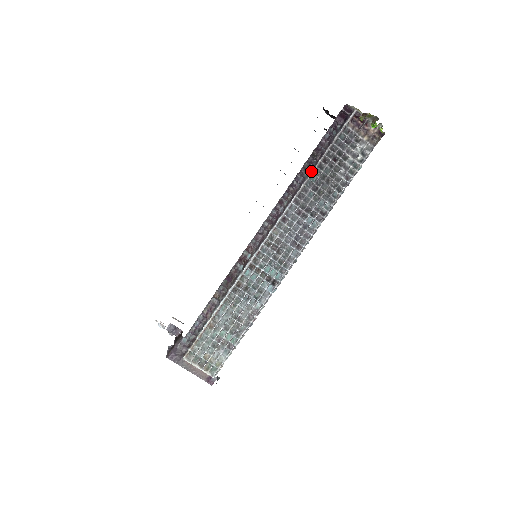
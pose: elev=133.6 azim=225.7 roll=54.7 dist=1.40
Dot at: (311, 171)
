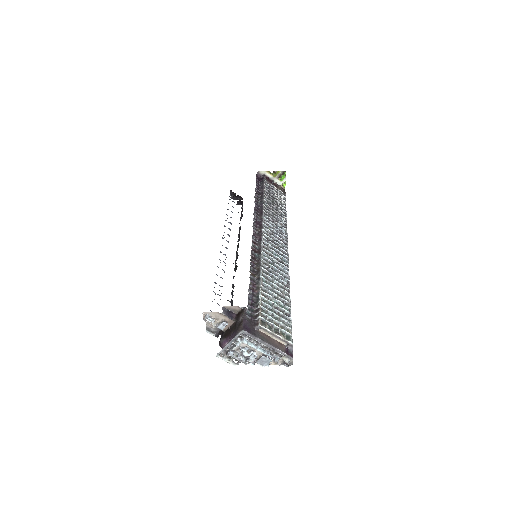
Dot at: (263, 199)
